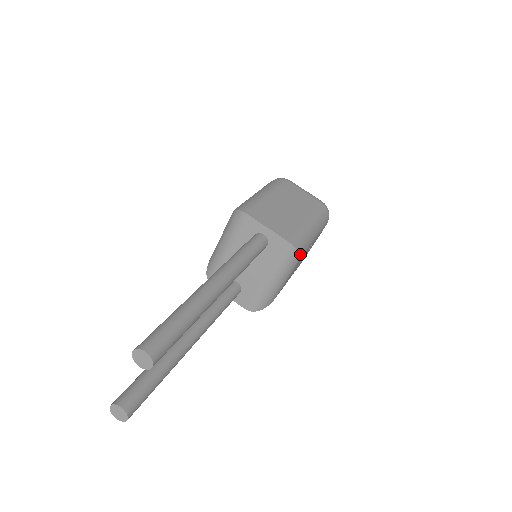
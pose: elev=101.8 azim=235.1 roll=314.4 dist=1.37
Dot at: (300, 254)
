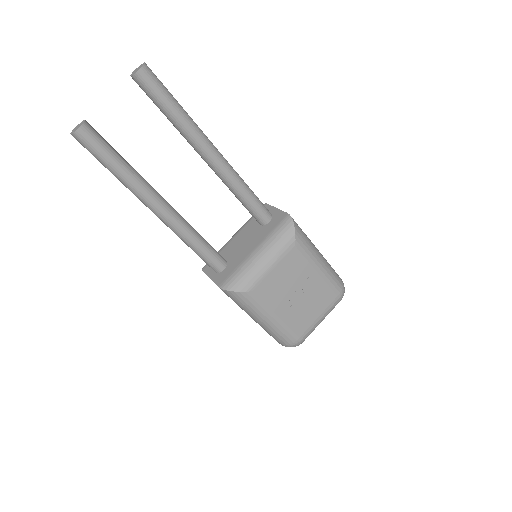
Dot at: (295, 232)
